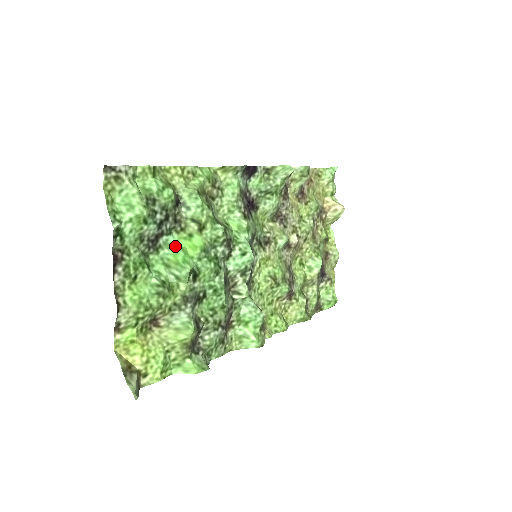
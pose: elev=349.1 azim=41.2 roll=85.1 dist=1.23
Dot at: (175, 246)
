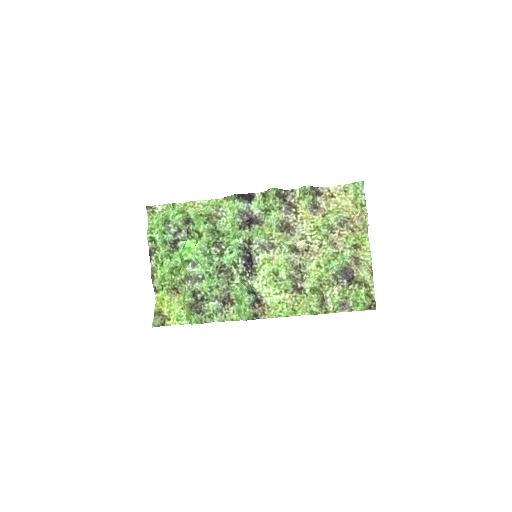
Dot at: (185, 247)
